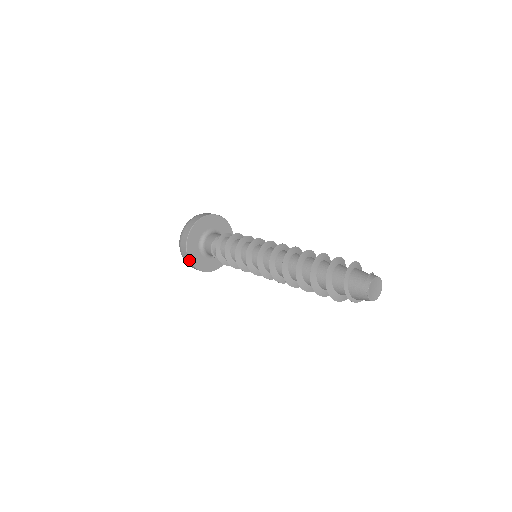
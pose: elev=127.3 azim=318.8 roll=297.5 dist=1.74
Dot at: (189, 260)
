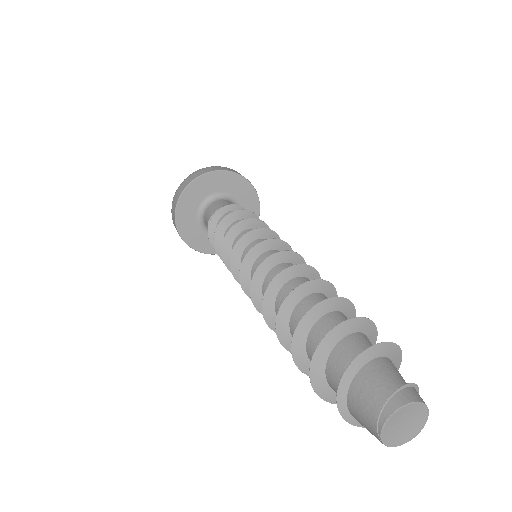
Dot at: occluded
